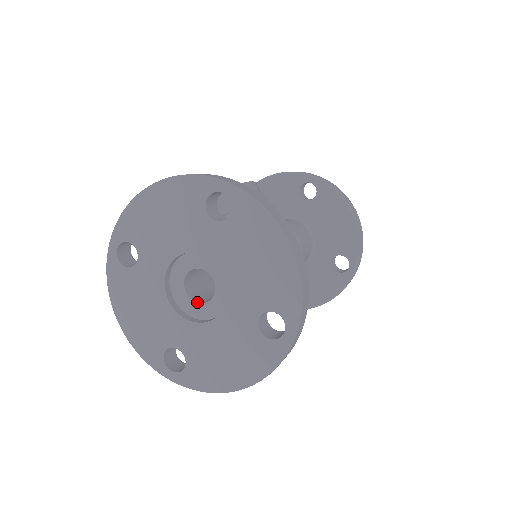
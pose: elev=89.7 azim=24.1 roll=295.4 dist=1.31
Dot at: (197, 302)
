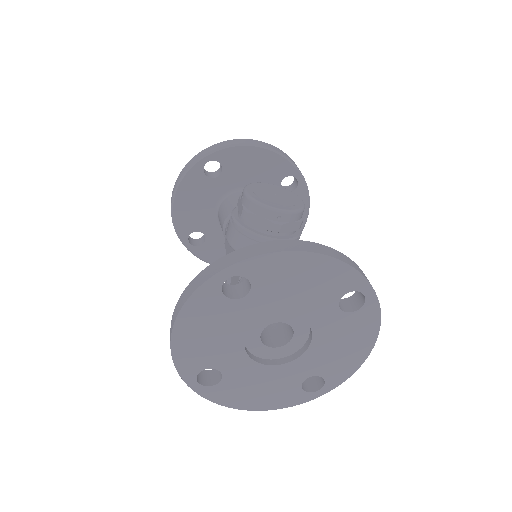
Dot at: (264, 344)
